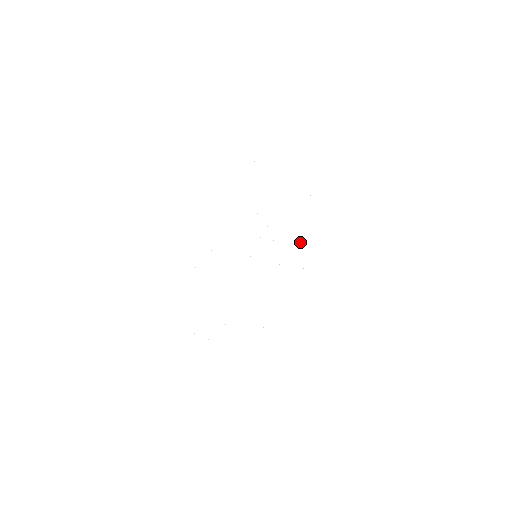
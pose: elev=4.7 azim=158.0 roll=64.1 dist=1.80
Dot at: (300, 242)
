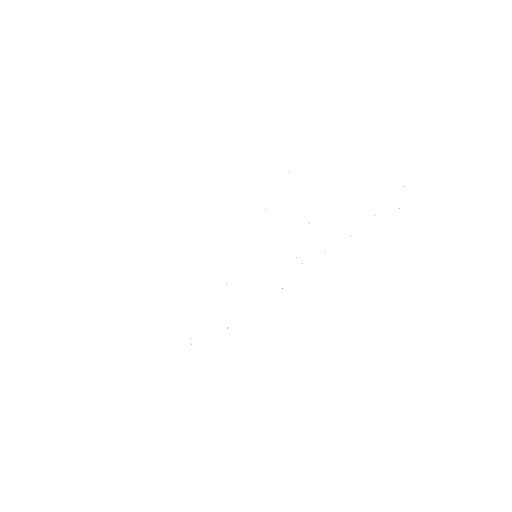
Dot at: occluded
